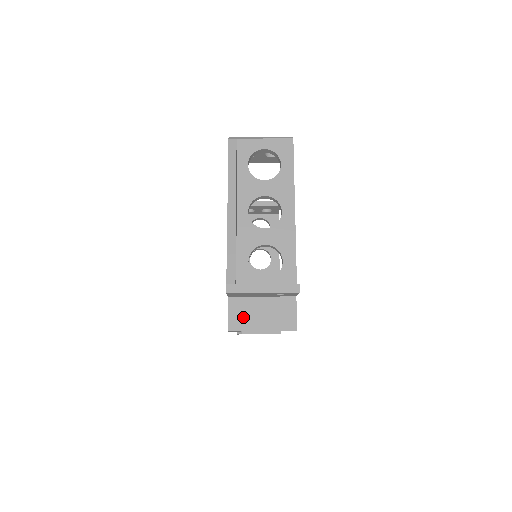
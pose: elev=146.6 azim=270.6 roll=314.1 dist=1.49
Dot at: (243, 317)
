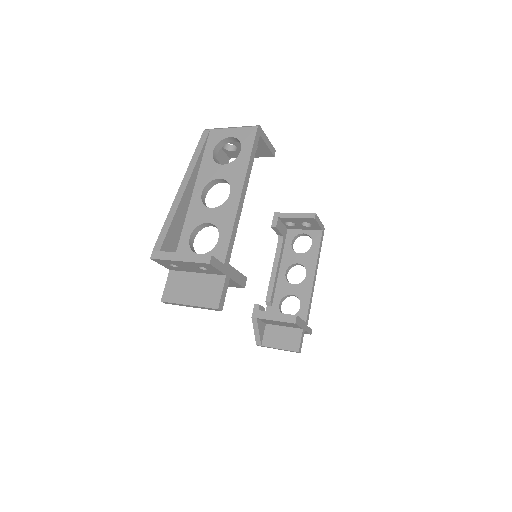
Dot at: (176, 290)
